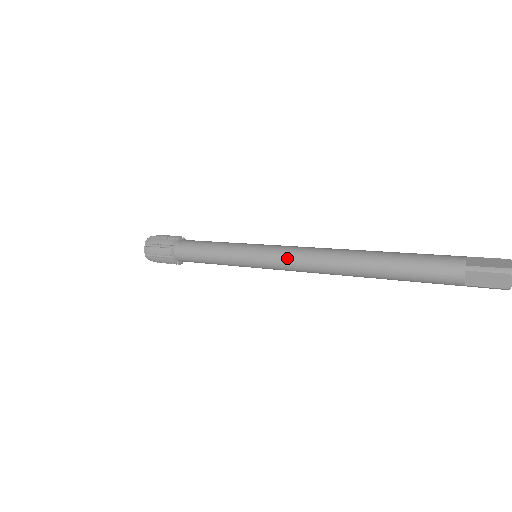
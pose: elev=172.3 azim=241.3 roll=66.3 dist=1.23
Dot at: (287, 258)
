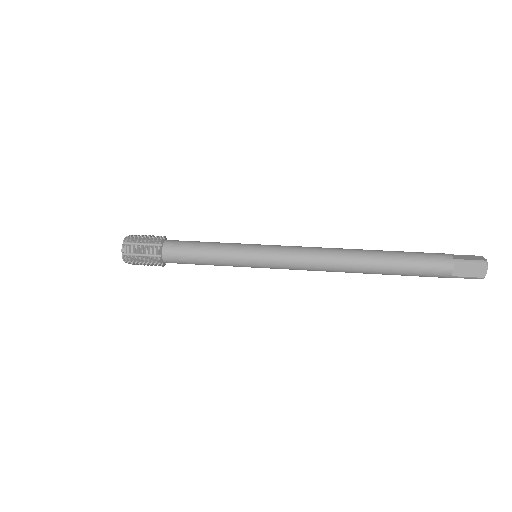
Dot at: (295, 255)
